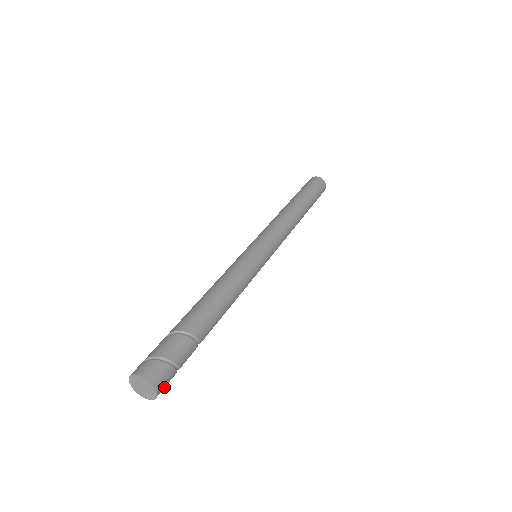
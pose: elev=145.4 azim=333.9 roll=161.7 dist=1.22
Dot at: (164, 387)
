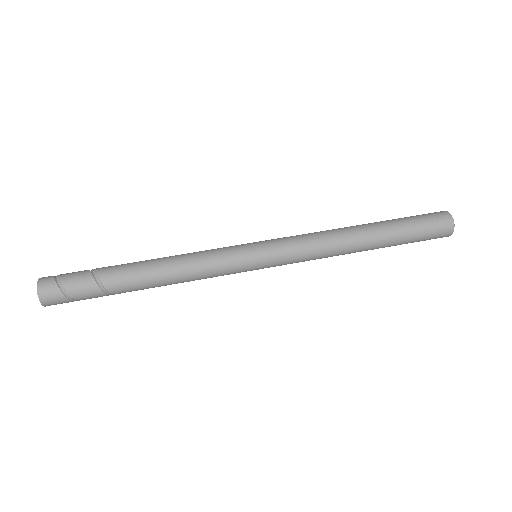
Dot at: occluded
